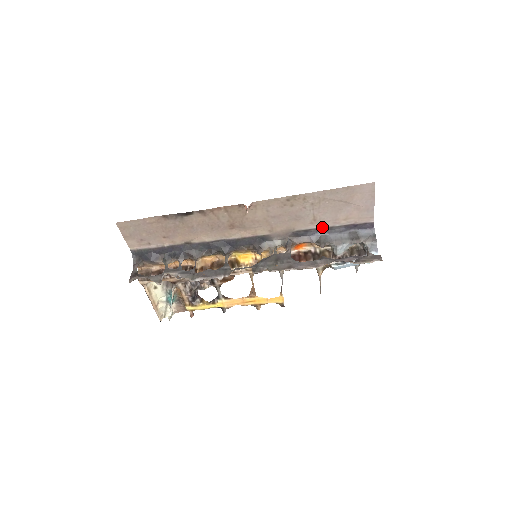
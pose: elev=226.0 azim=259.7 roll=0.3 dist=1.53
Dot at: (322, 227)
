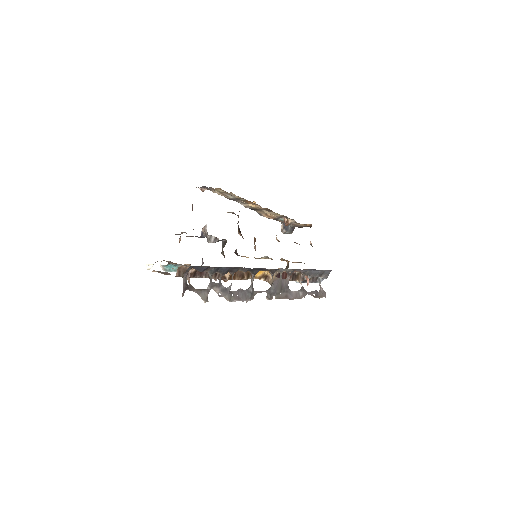
Dot at: occluded
